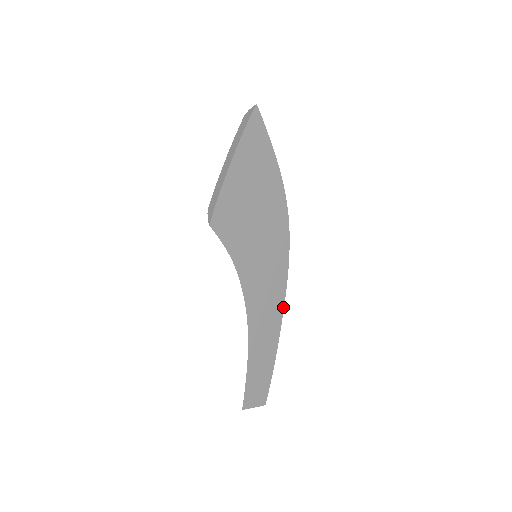
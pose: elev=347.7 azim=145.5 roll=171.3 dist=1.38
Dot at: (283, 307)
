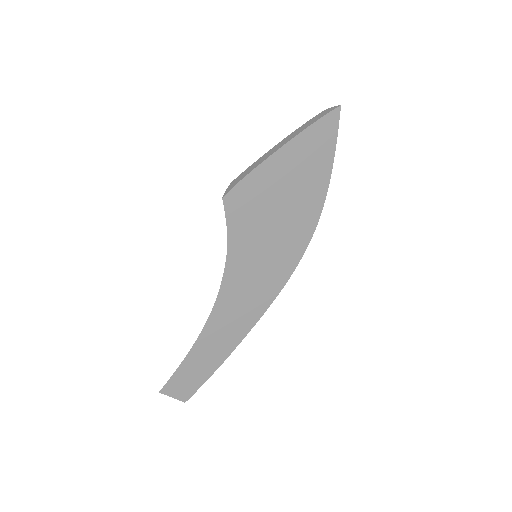
Dot at: (256, 322)
